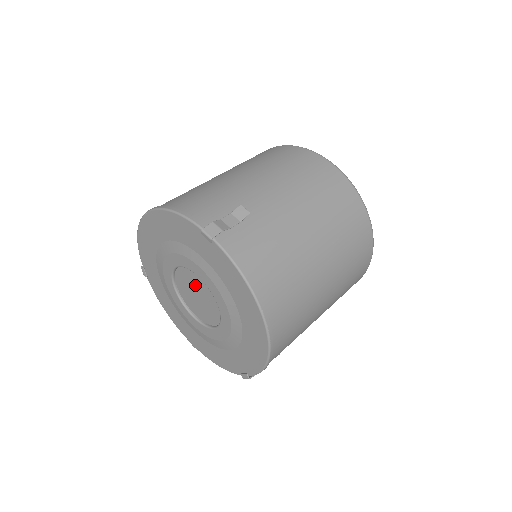
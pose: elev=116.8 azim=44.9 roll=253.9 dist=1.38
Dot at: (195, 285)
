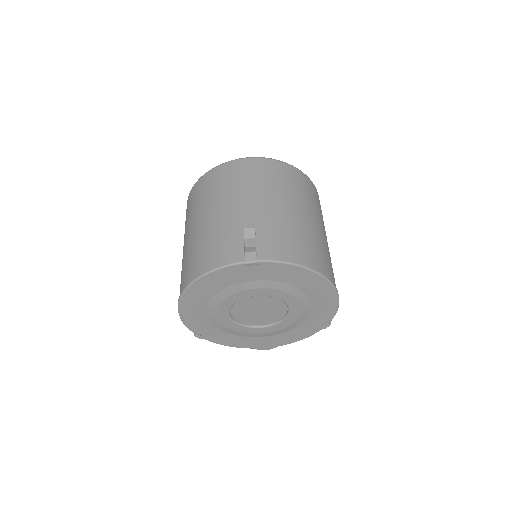
Dot at: (253, 305)
